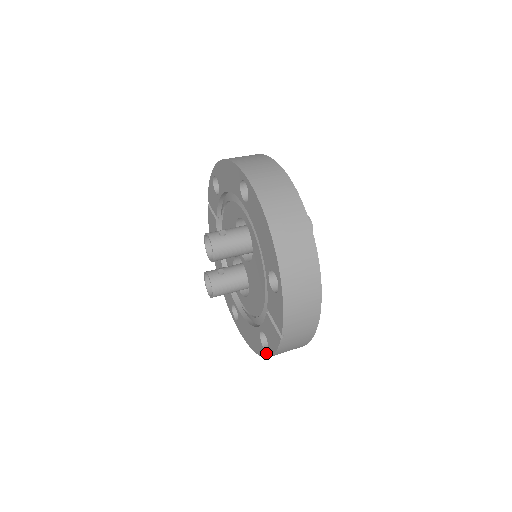
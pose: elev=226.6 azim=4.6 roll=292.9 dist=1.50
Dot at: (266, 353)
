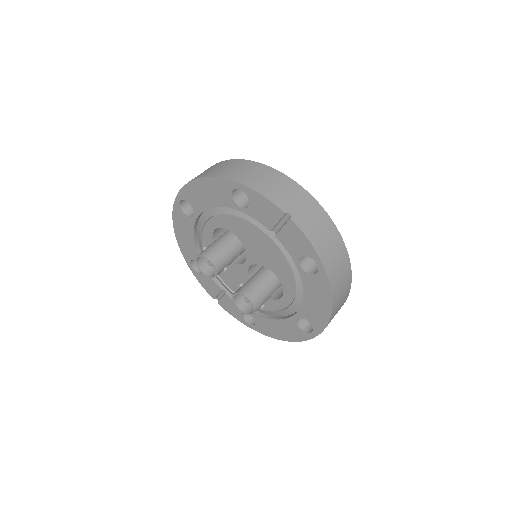
Dot at: (320, 270)
